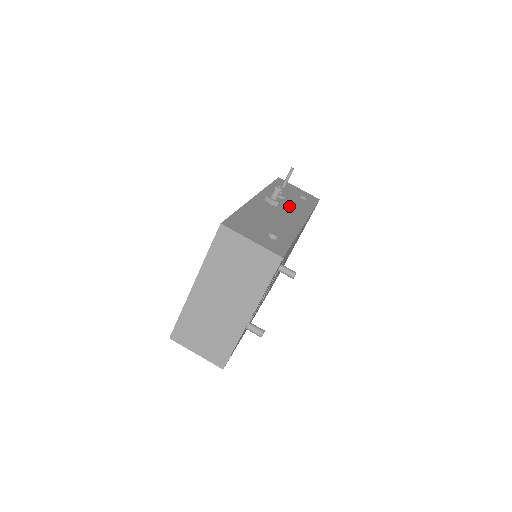
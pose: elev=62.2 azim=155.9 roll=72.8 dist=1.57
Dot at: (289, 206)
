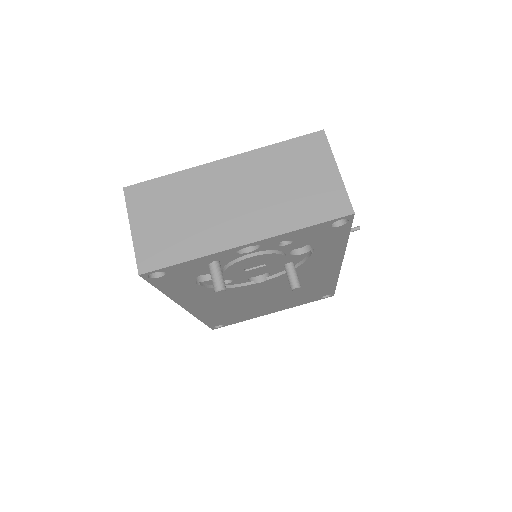
Dot at: occluded
